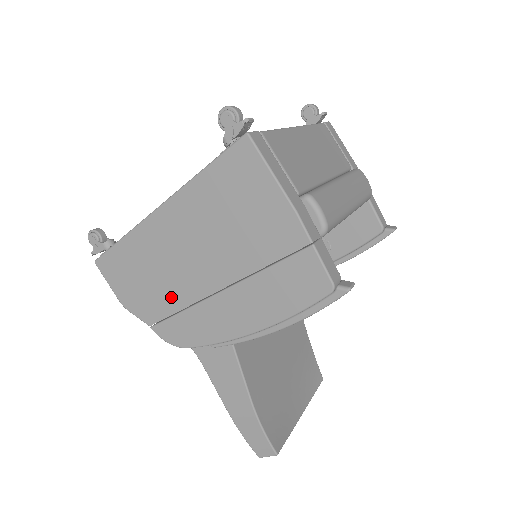
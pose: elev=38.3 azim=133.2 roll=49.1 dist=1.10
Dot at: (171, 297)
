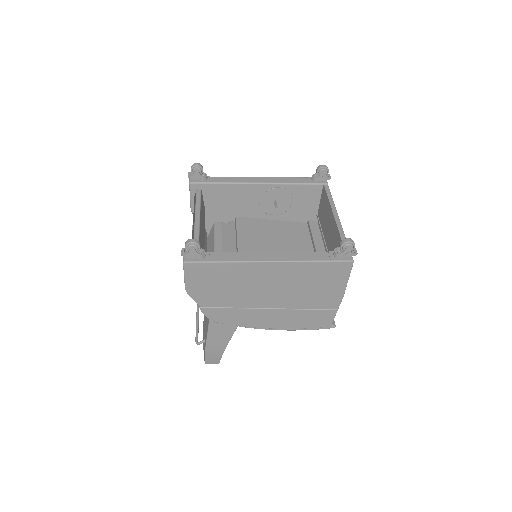
Dot at: (233, 300)
